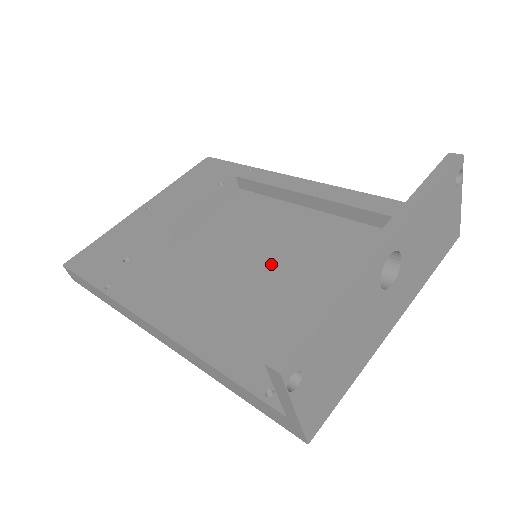
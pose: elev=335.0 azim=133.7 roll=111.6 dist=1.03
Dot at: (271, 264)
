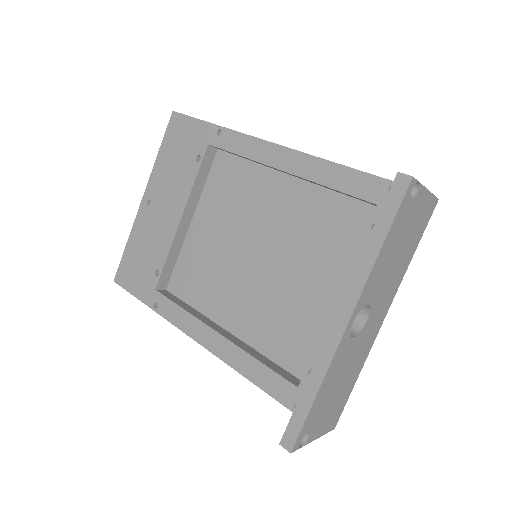
Dot at: (271, 258)
